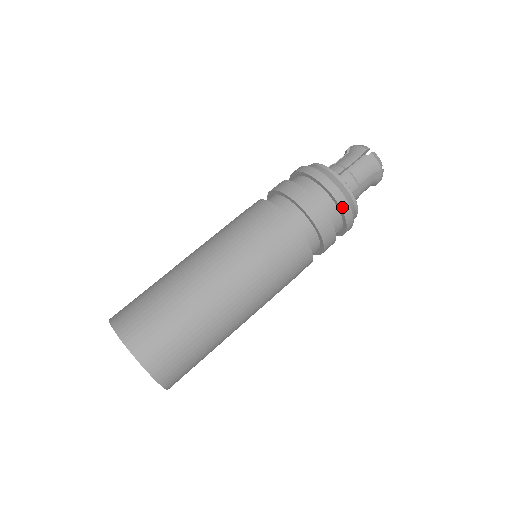
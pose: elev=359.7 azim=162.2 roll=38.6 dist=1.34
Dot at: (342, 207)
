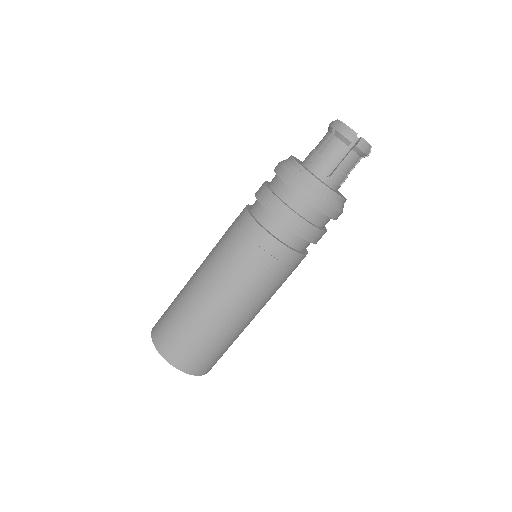
Dot at: (332, 217)
